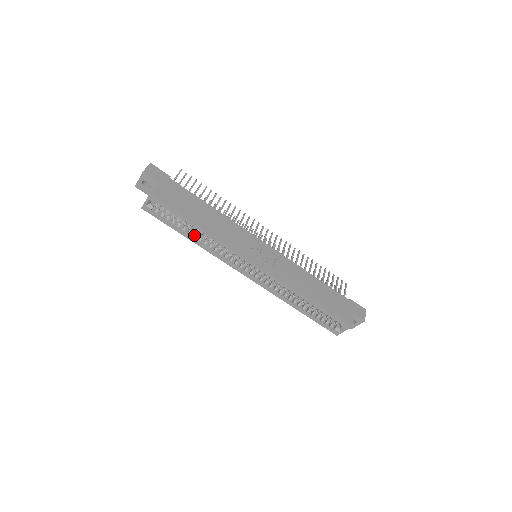
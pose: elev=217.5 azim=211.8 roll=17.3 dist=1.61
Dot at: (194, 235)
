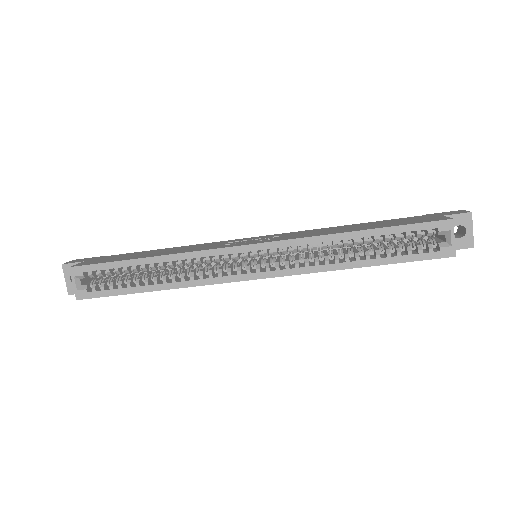
Dot at: (154, 279)
